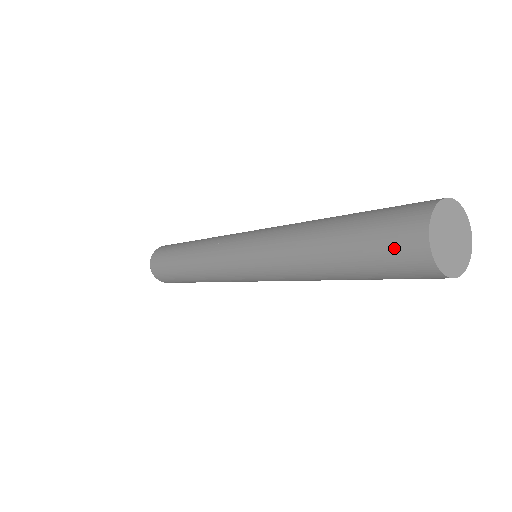
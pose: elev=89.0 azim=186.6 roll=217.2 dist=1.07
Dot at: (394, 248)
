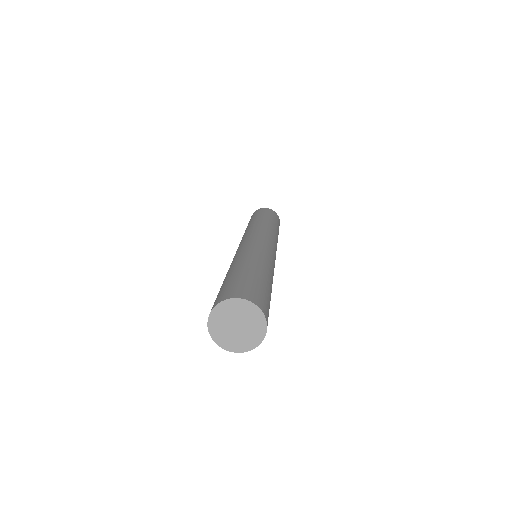
Dot at: occluded
